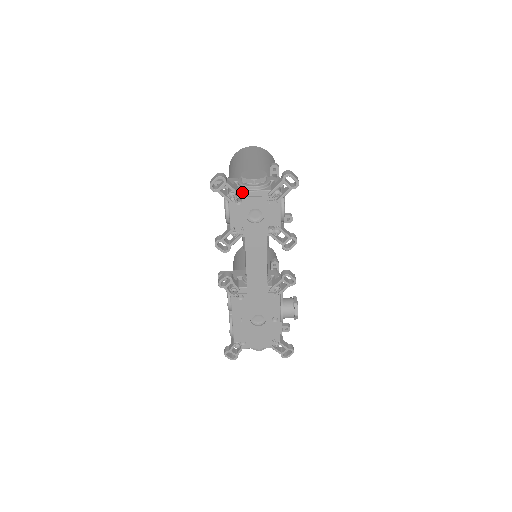
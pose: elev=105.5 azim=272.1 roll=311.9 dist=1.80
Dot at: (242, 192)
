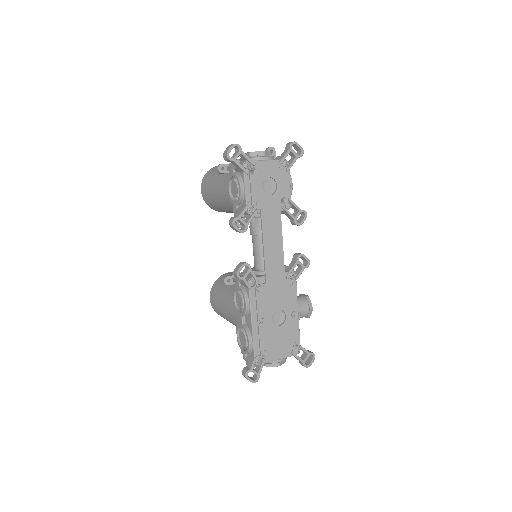
Dot at: (255, 162)
